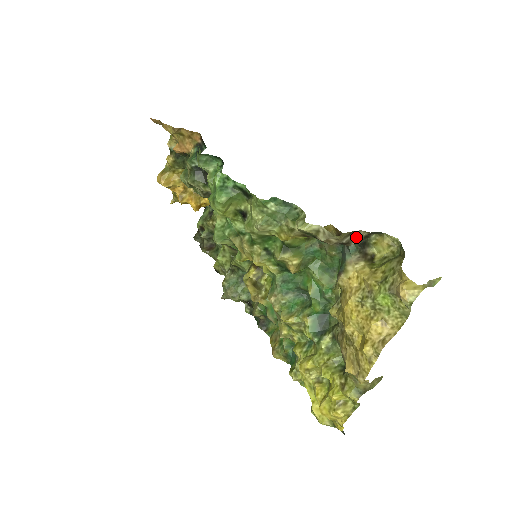
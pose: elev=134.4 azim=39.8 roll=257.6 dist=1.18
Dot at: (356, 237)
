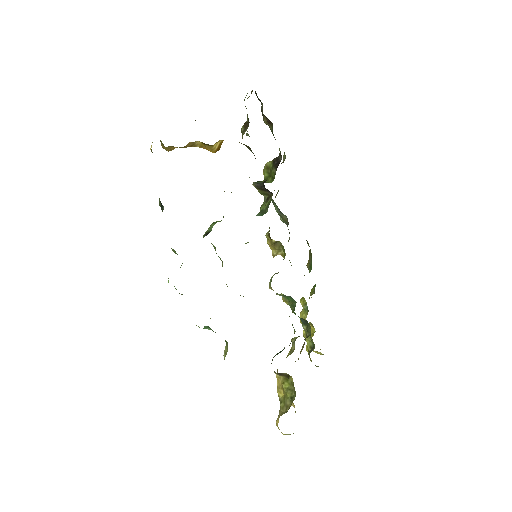
Dot at: occluded
